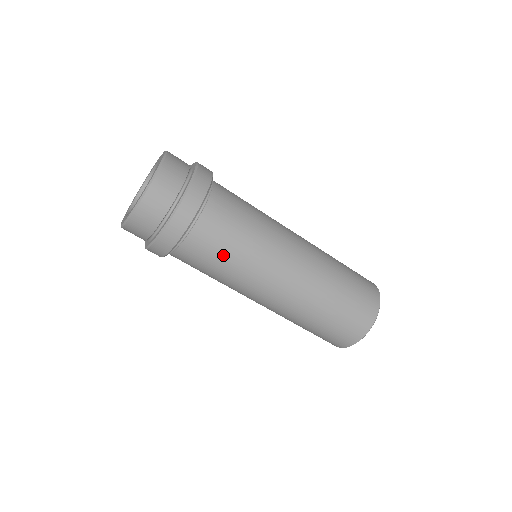
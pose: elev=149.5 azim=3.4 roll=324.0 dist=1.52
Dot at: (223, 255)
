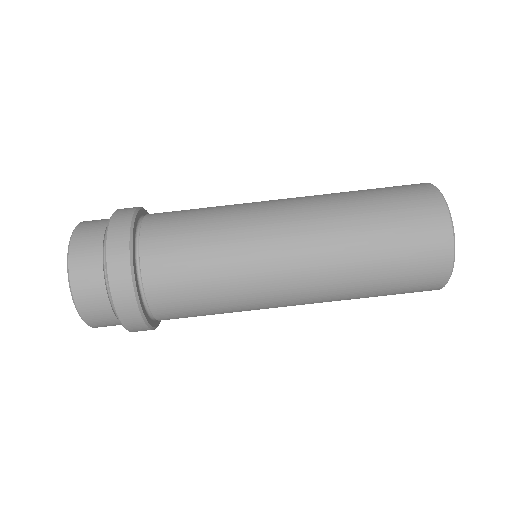
Dot at: (195, 264)
